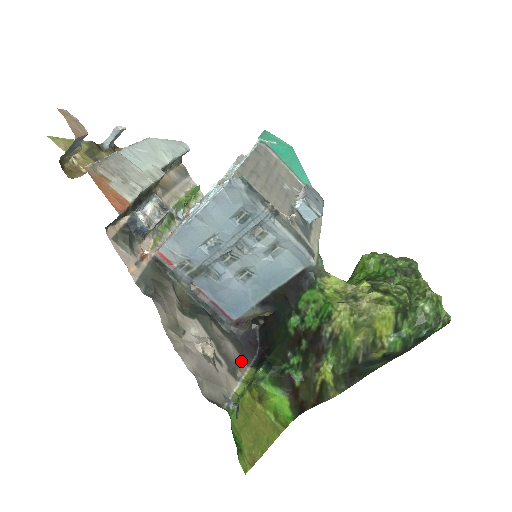
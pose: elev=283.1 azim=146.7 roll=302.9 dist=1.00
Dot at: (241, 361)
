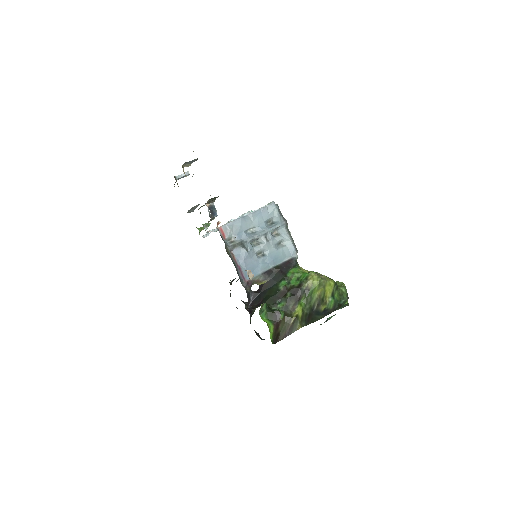
Dot at: occluded
